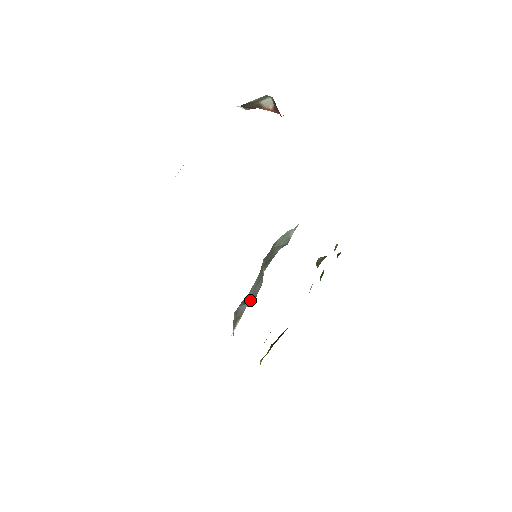
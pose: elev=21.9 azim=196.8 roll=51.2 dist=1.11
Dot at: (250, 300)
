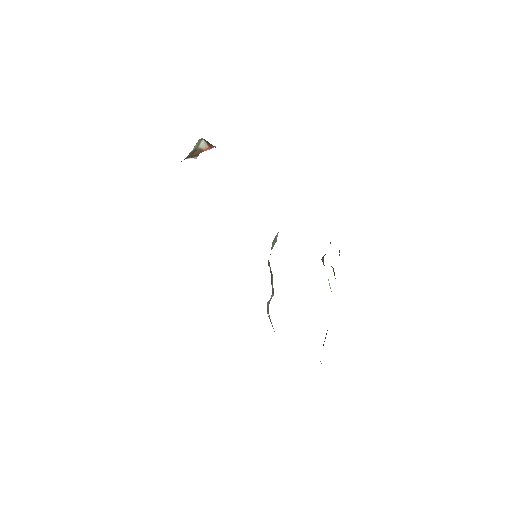
Dot at: (272, 296)
